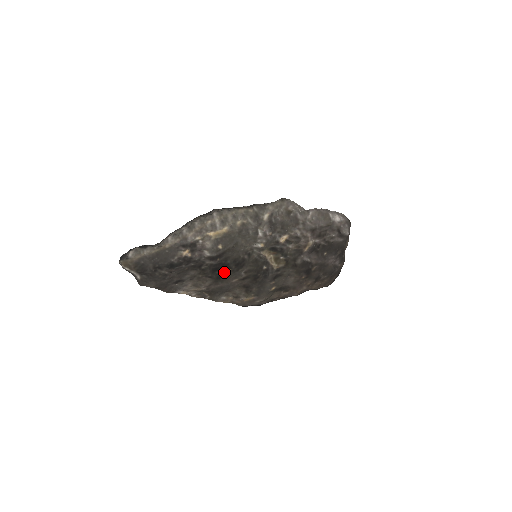
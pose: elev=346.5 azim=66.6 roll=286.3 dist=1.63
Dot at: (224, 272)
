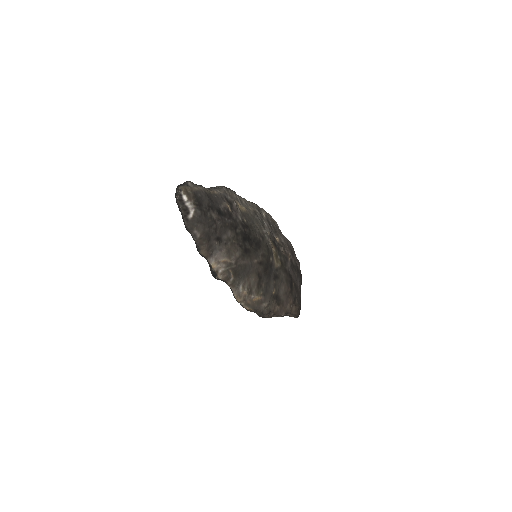
Dot at: (249, 246)
